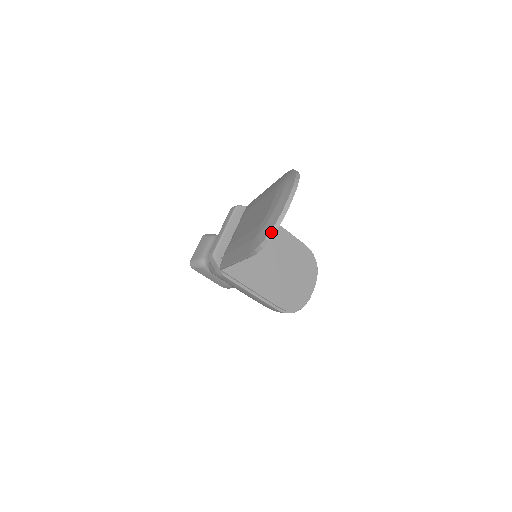
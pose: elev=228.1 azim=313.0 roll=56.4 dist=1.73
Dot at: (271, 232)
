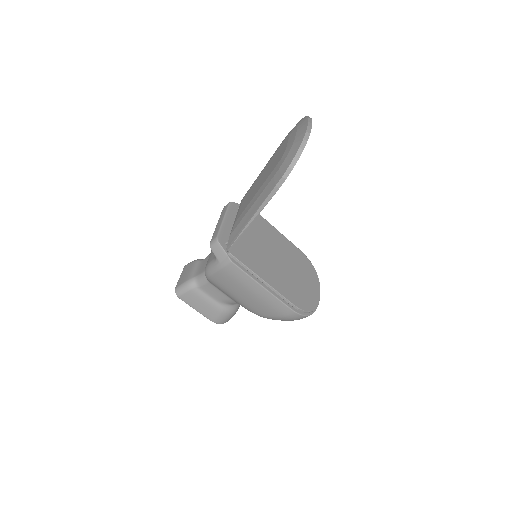
Dot at: (299, 149)
